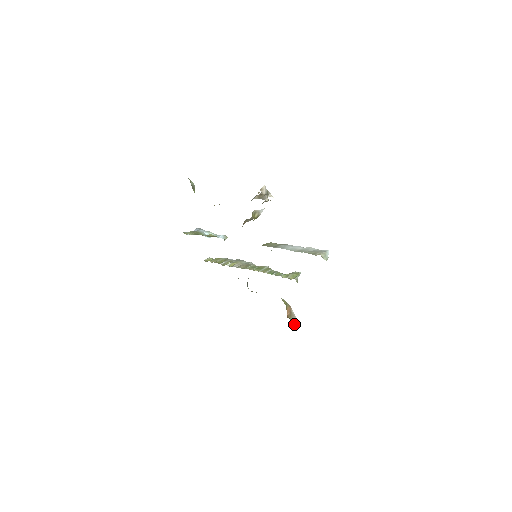
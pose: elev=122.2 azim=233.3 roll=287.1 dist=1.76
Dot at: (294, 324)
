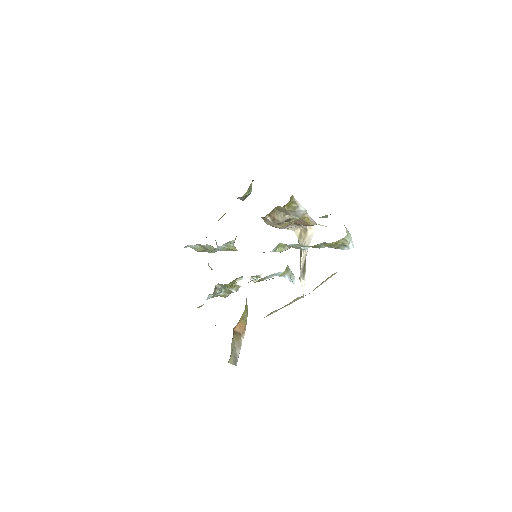
Dot at: occluded
